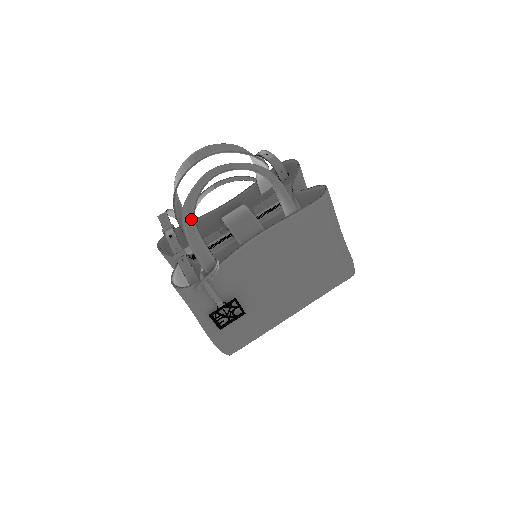
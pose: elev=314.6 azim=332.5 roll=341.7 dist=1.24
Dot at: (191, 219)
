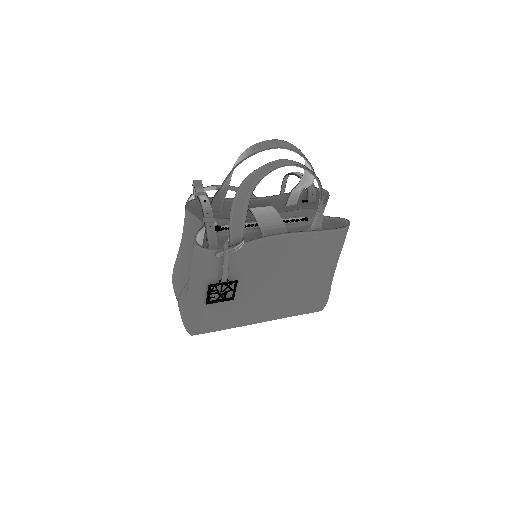
Dot at: (249, 191)
